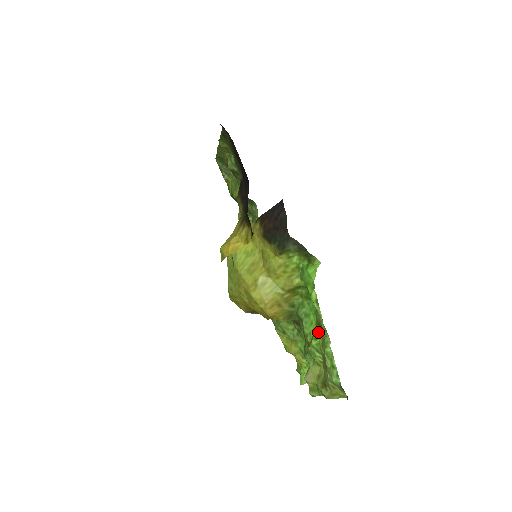
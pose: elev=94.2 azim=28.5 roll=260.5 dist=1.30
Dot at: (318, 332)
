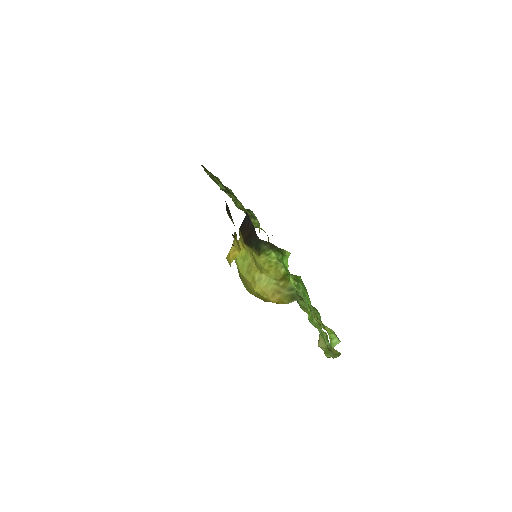
Dot at: (309, 307)
